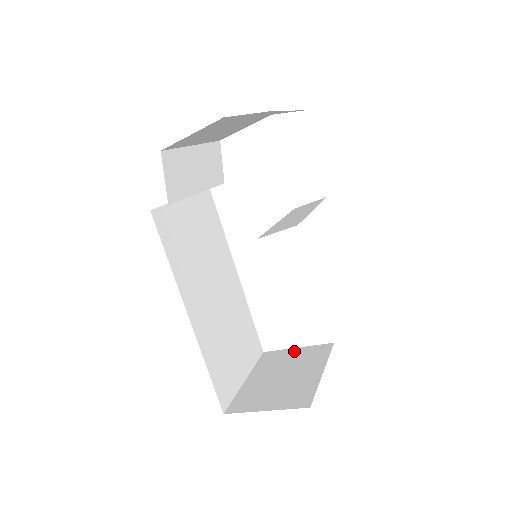
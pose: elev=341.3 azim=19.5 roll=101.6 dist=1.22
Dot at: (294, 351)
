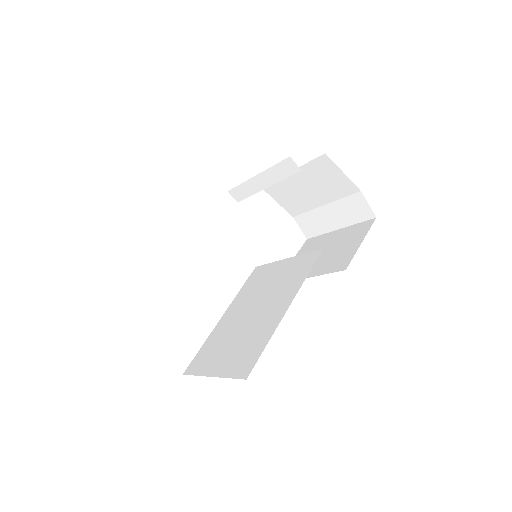
Dot at: occluded
